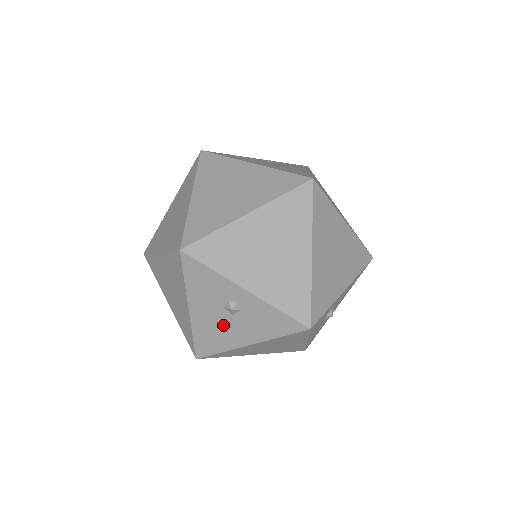
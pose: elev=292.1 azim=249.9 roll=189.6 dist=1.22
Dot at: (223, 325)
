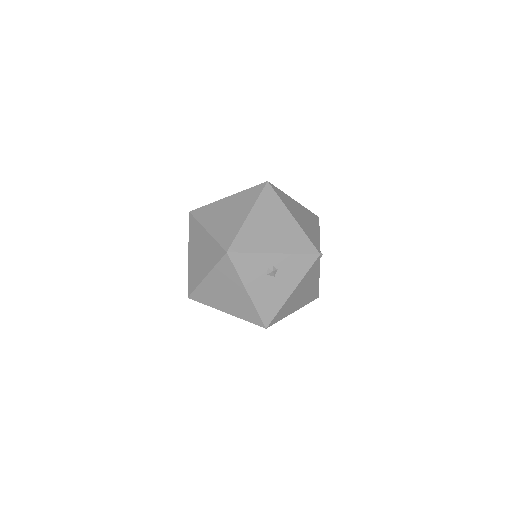
Dot at: (272, 288)
